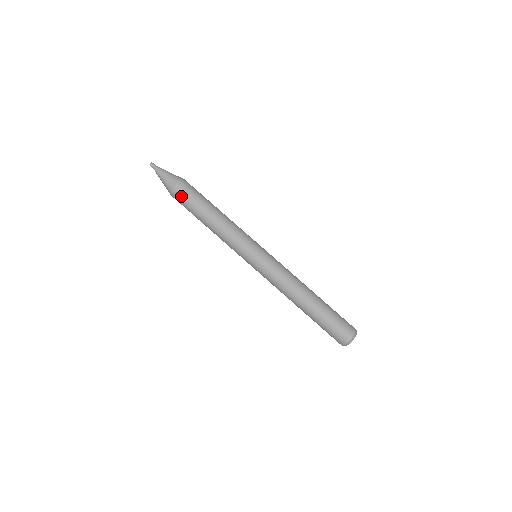
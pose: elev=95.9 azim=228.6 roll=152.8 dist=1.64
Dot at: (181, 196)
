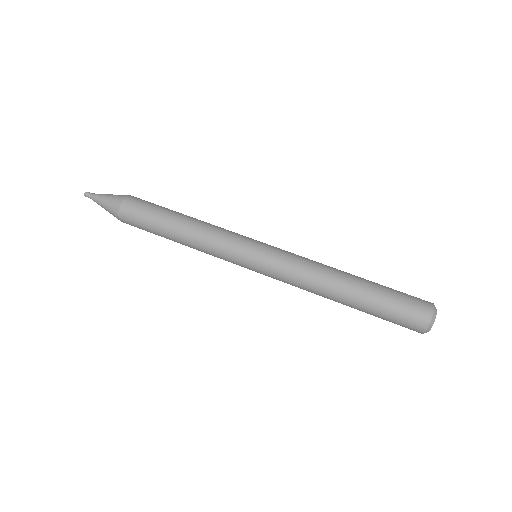
Dot at: (132, 224)
